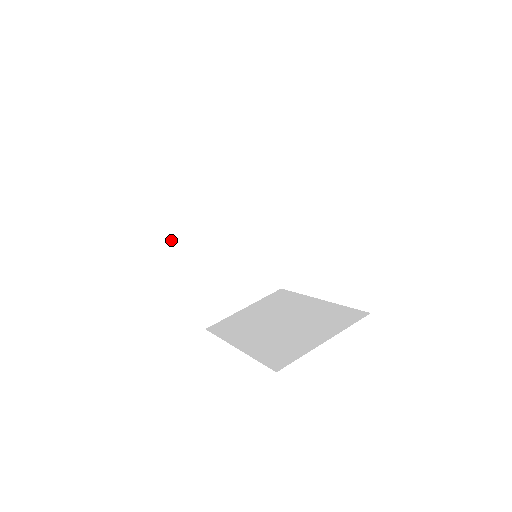
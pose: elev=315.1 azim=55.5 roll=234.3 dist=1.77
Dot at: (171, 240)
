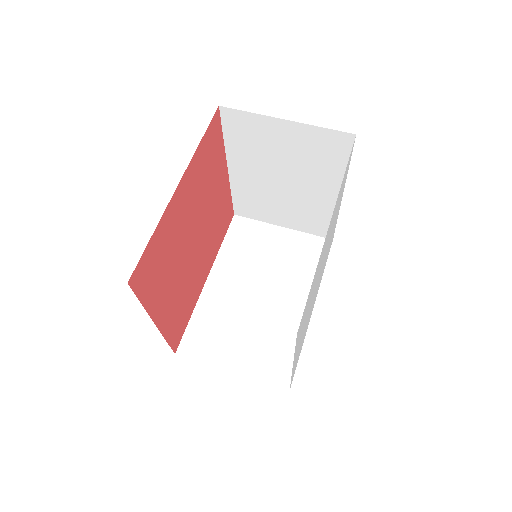
Dot at: (226, 142)
